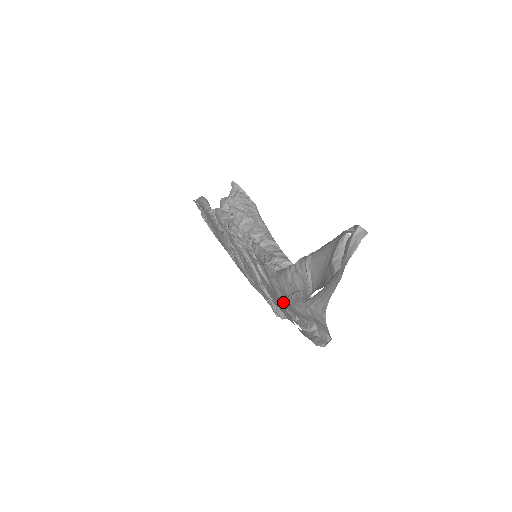
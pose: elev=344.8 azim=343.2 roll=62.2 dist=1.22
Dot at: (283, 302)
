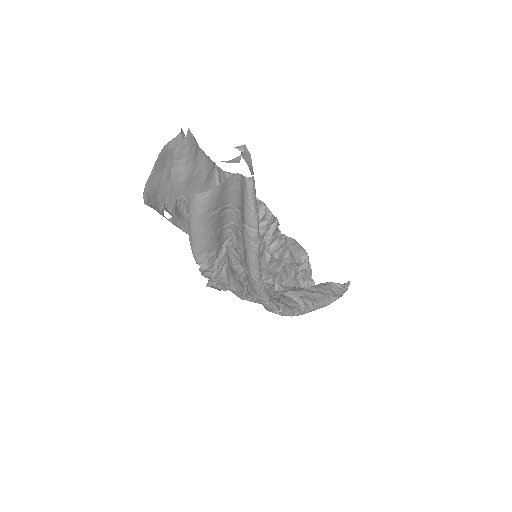
Dot at: (177, 186)
